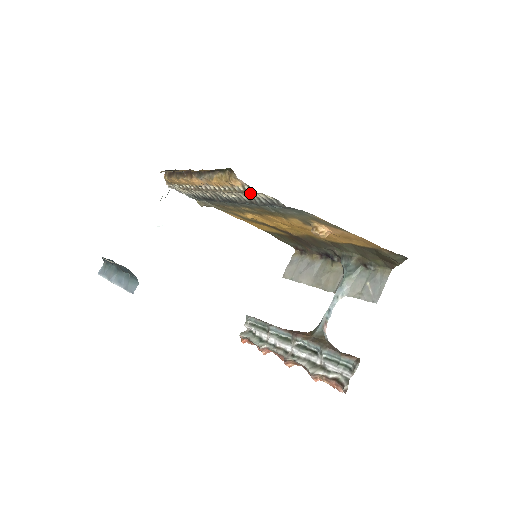
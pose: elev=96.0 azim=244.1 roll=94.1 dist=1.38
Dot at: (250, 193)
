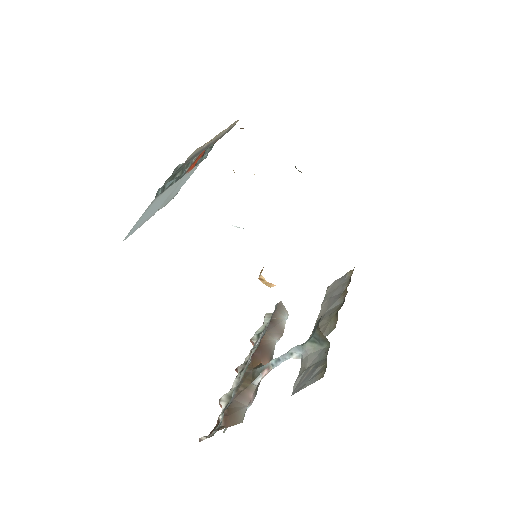
Dot at: occluded
